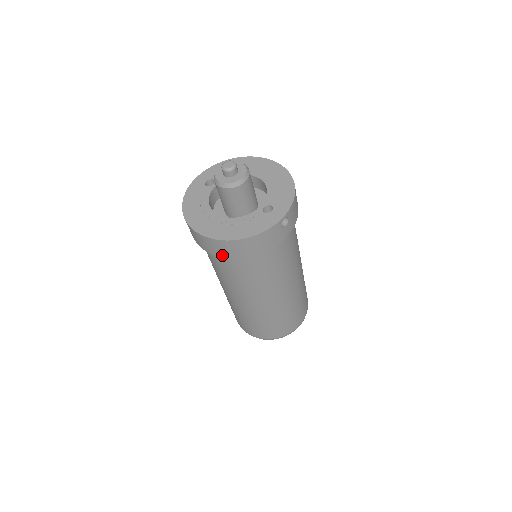
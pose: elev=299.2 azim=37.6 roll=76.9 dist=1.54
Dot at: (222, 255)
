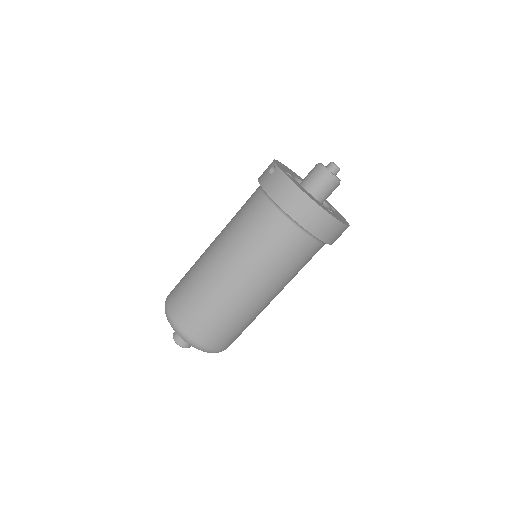
Dot at: (325, 239)
